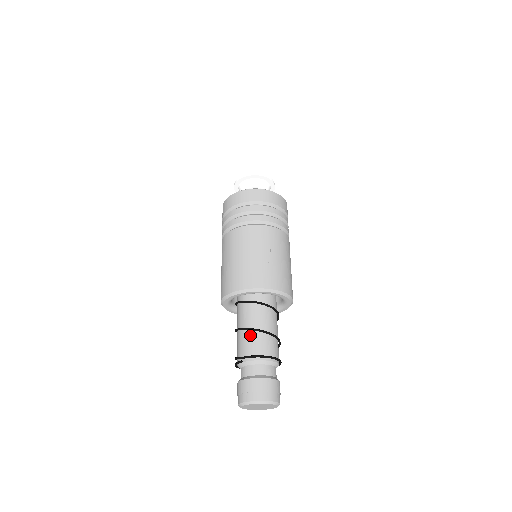
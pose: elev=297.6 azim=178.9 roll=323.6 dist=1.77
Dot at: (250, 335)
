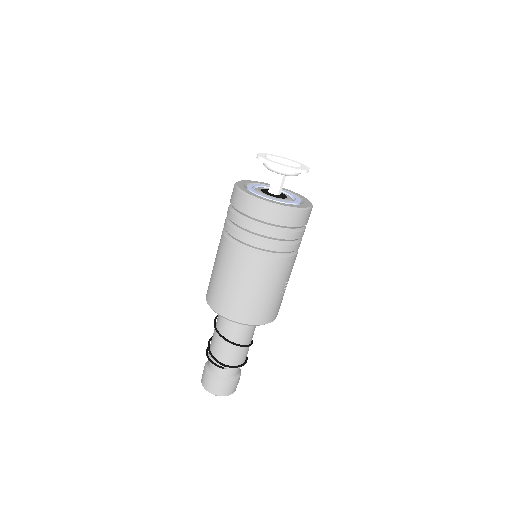
Dot at: (238, 349)
